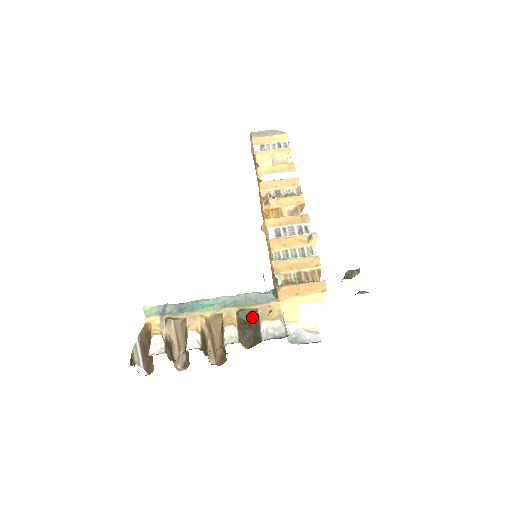
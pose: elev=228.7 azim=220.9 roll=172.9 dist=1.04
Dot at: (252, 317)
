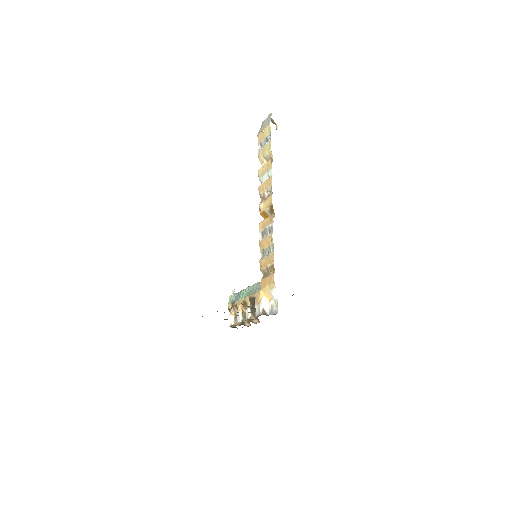
Dot at: occluded
